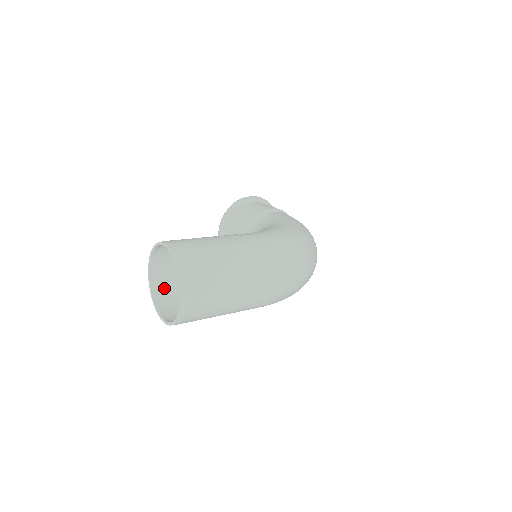
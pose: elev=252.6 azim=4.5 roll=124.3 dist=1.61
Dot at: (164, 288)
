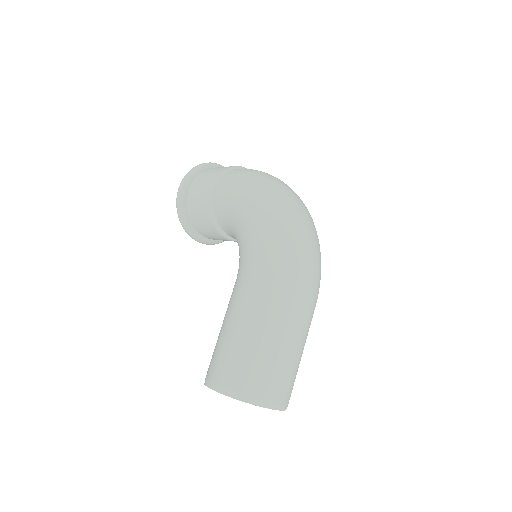
Dot at: occluded
